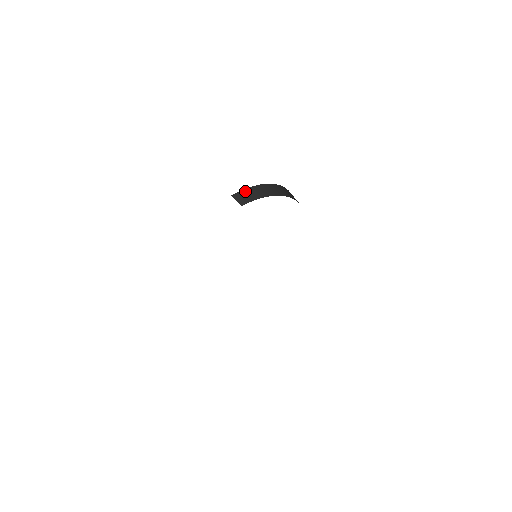
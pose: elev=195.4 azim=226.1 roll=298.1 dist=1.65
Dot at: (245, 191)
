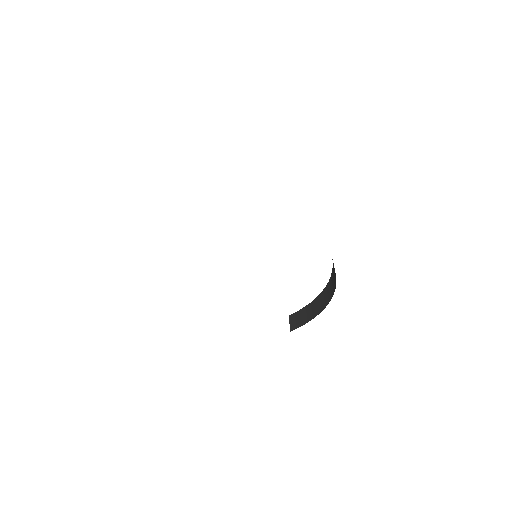
Dot at: (302, 311)
